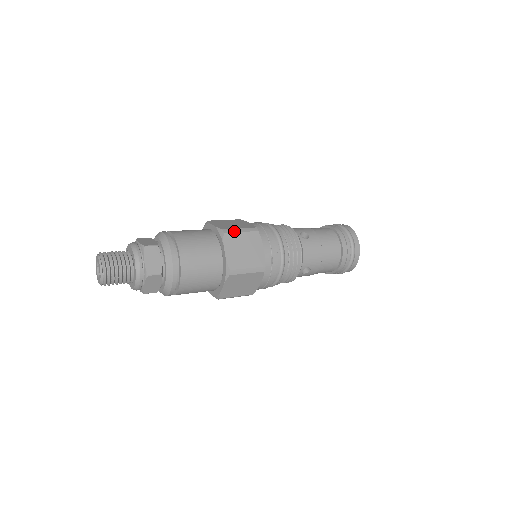
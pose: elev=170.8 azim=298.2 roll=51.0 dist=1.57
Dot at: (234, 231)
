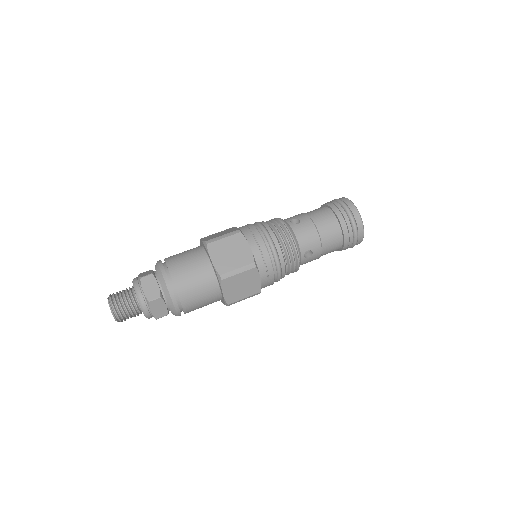
Dot at: (217, 239)
